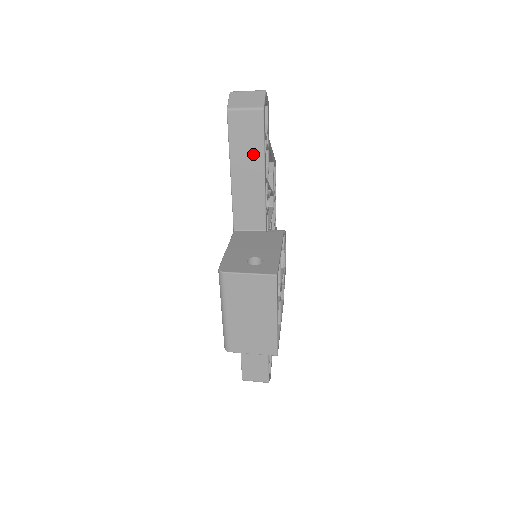
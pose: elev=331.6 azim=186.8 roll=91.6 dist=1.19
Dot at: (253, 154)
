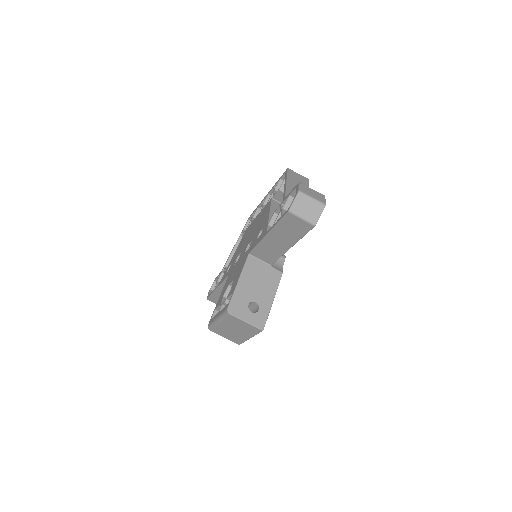
Dot at: (290, 237)
